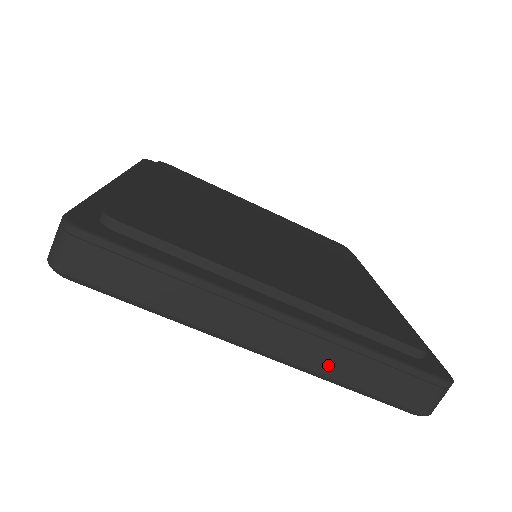
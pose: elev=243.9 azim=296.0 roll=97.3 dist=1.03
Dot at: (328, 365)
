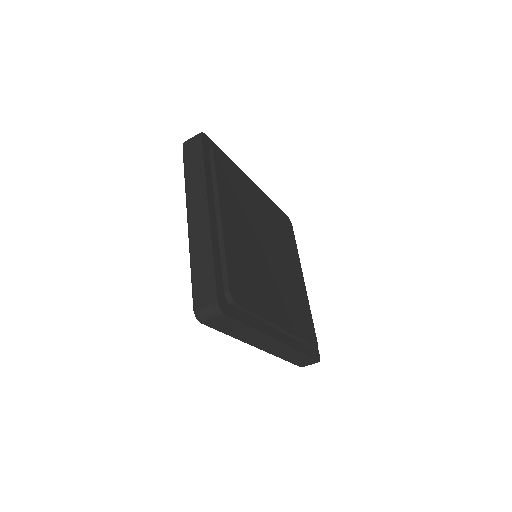
Dot at: (282, 355)
